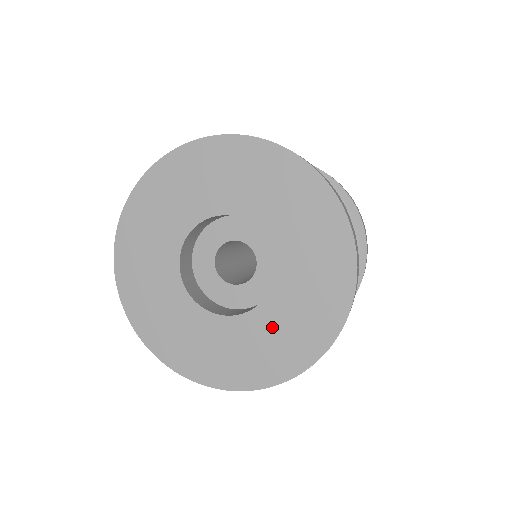
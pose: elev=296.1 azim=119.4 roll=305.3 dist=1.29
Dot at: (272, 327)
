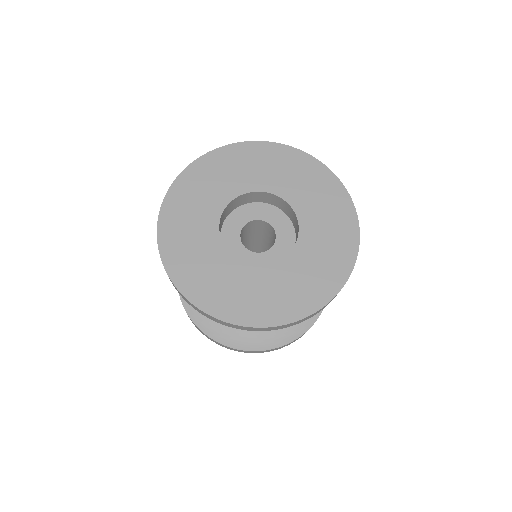
Dot at: (295, 274)
